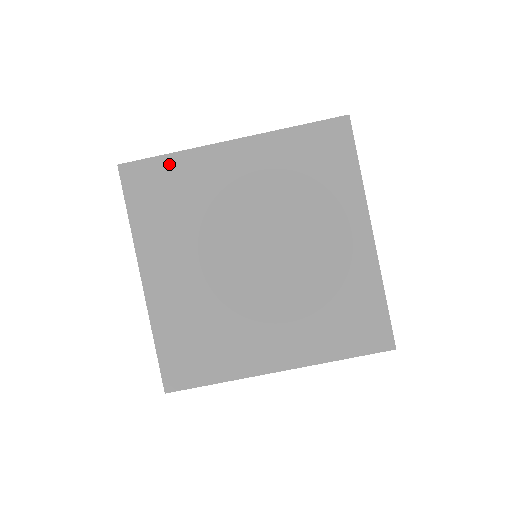
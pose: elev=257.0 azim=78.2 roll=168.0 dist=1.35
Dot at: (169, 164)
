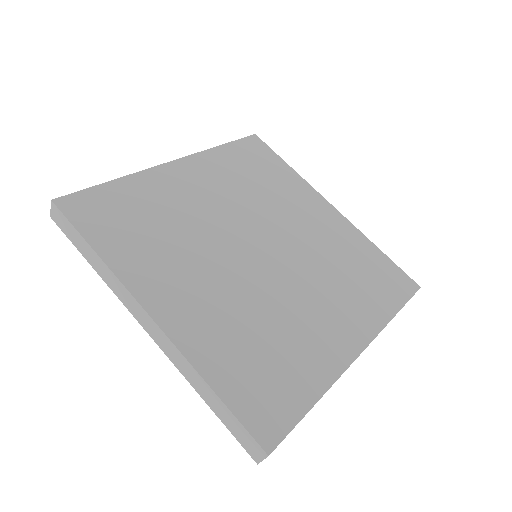
Dot at: (282, 167)
